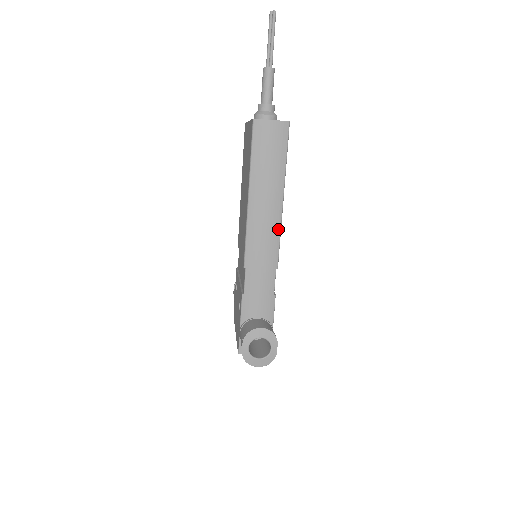
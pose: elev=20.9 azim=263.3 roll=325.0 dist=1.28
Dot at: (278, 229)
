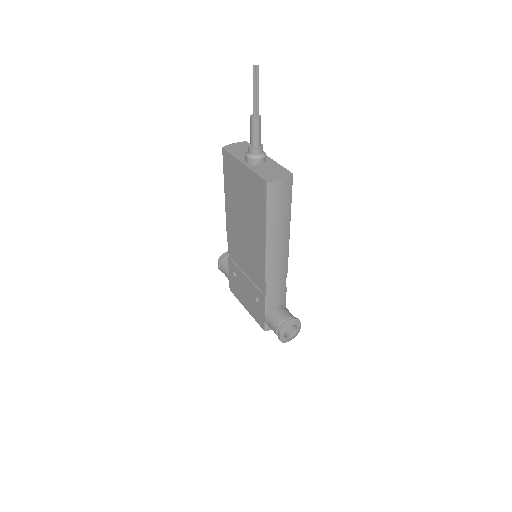
Dot at: (287, 248)
